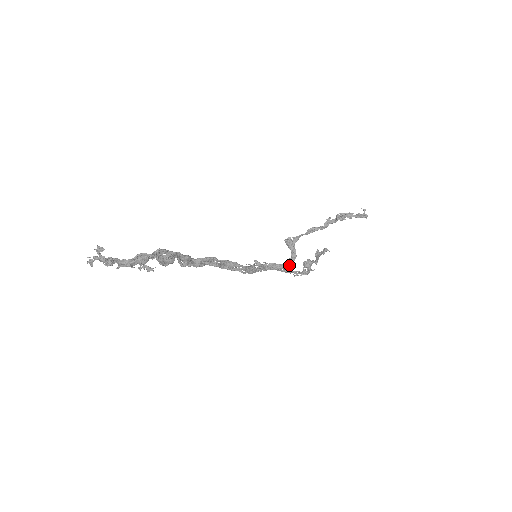
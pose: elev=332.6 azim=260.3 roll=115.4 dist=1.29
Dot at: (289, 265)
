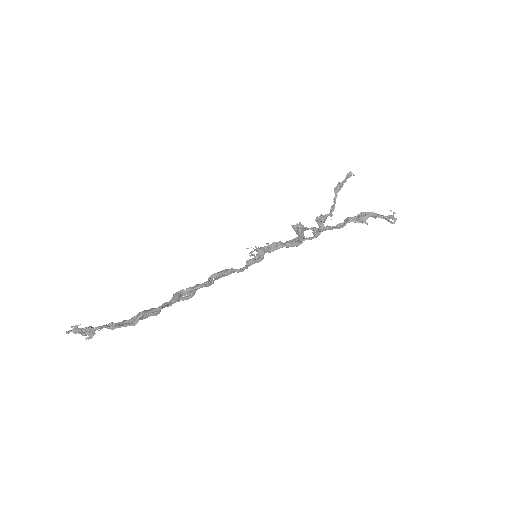
Dot at: occluded
